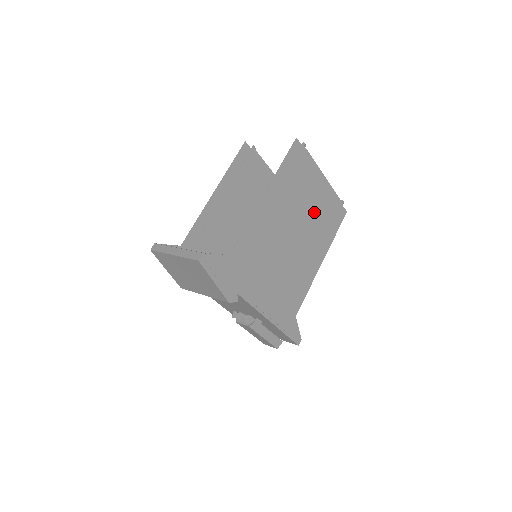
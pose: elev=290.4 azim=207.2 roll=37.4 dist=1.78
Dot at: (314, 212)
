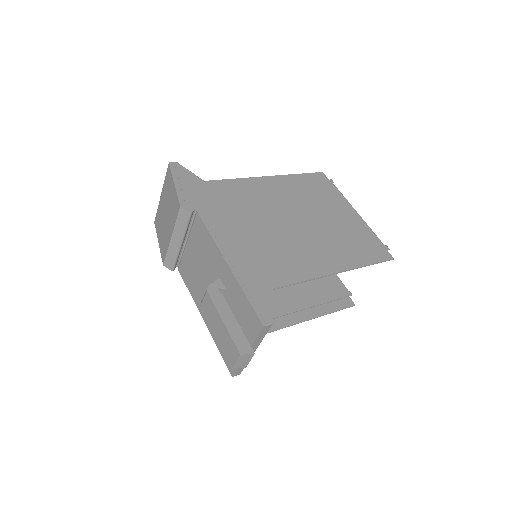
Dot at: (334, 225)
